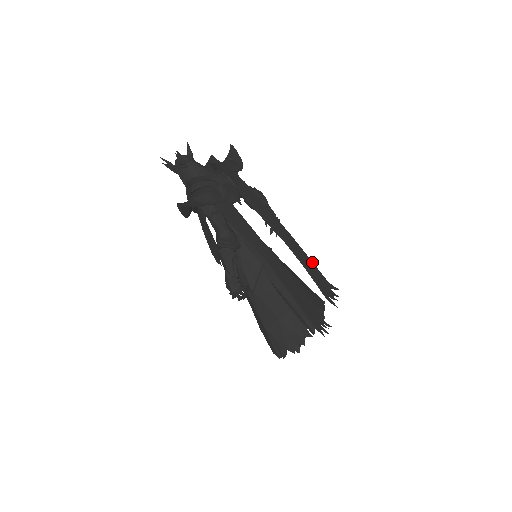
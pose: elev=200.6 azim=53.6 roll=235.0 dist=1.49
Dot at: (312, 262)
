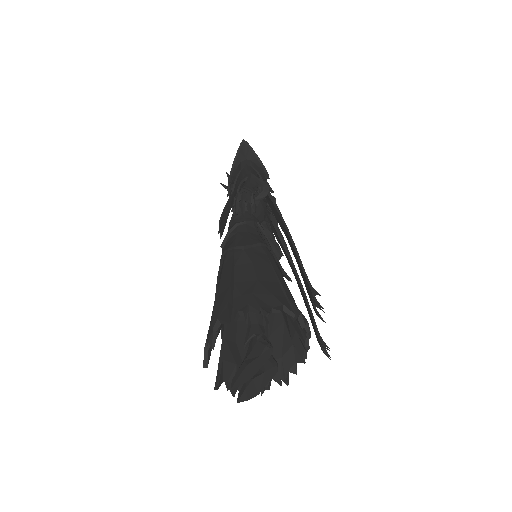
Dot at: occluded
